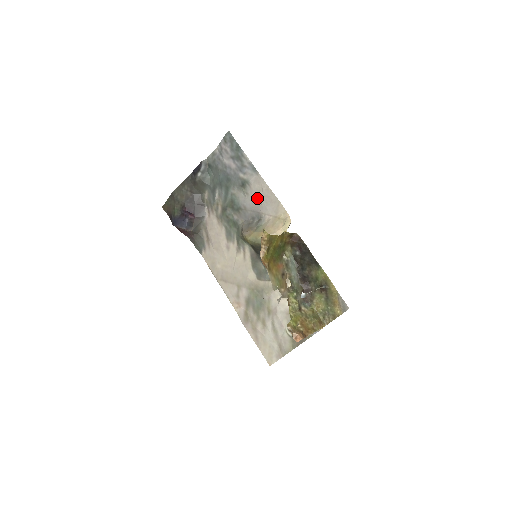
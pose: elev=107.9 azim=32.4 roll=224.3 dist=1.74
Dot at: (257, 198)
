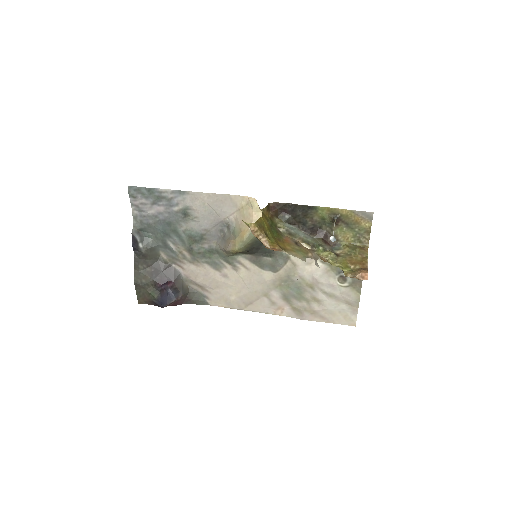
Dot at: (208, 212)
